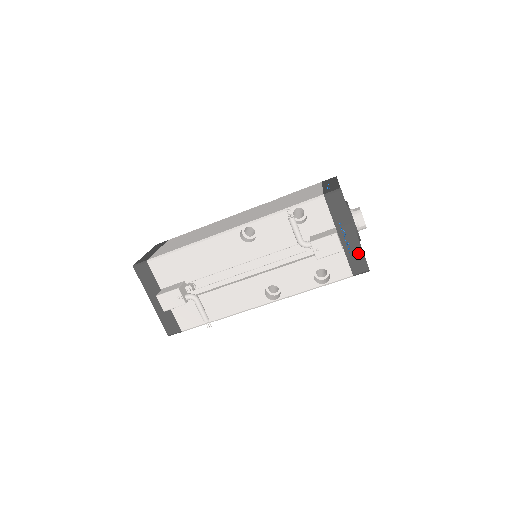
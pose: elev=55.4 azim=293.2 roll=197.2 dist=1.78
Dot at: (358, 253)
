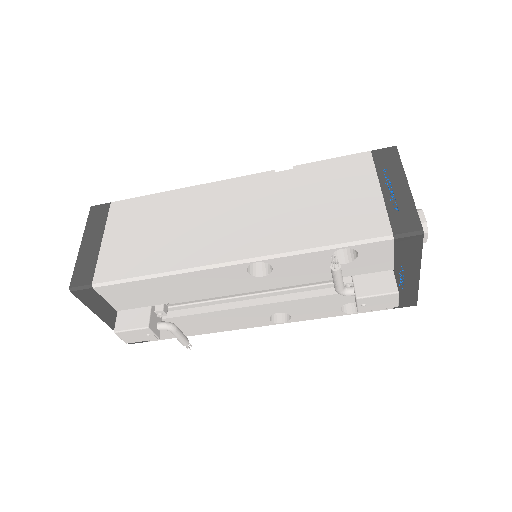
Dot at: (411, 292)
